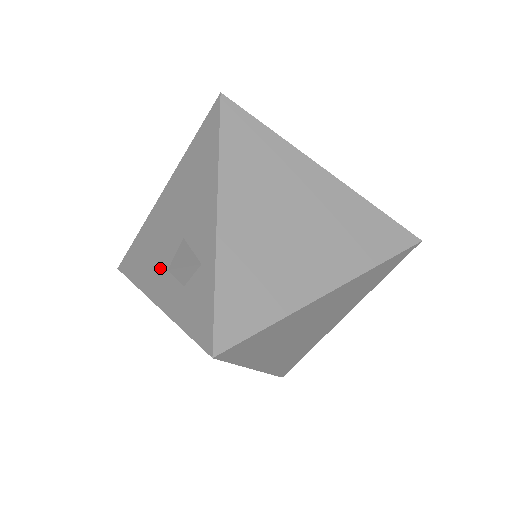
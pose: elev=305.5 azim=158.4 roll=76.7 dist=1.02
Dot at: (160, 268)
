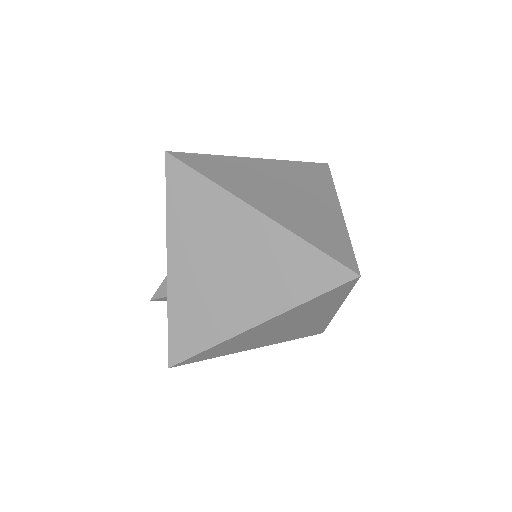
Dot at: occluded
